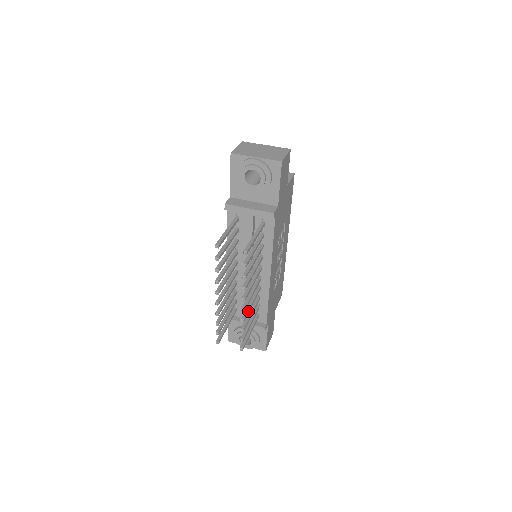
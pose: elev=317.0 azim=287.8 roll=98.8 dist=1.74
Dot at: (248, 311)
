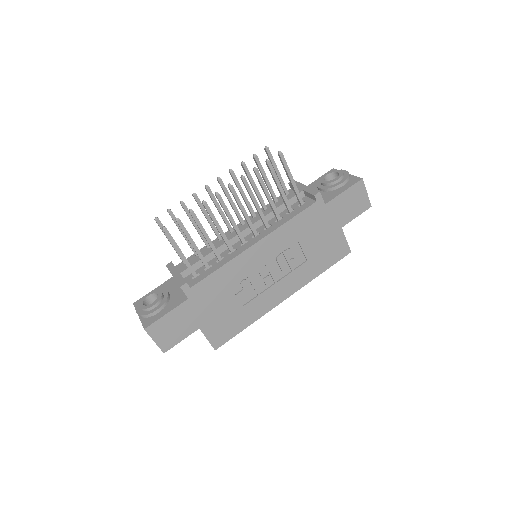
Dot at: (213, 215)
